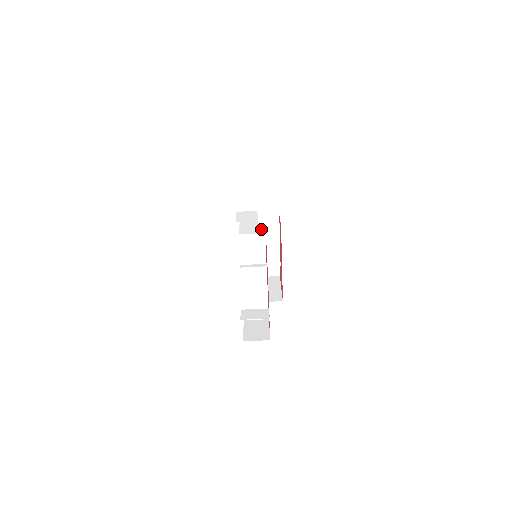
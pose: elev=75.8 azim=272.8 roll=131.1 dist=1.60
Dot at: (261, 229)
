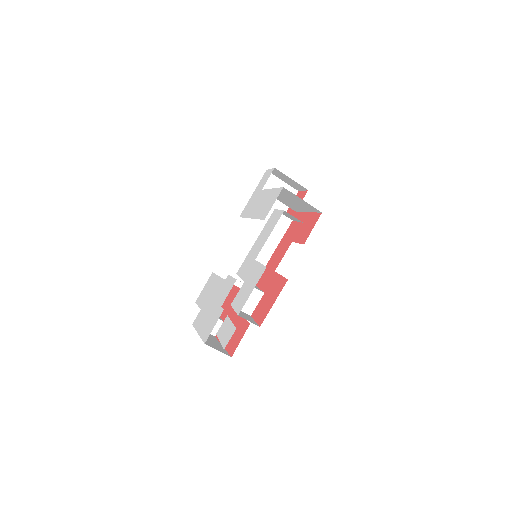
Dot at: (297, 200)
